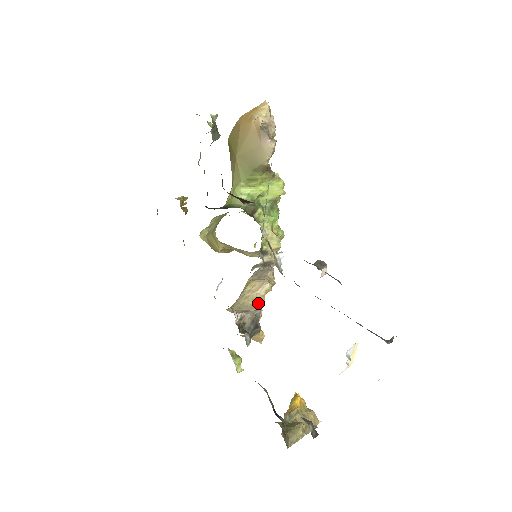
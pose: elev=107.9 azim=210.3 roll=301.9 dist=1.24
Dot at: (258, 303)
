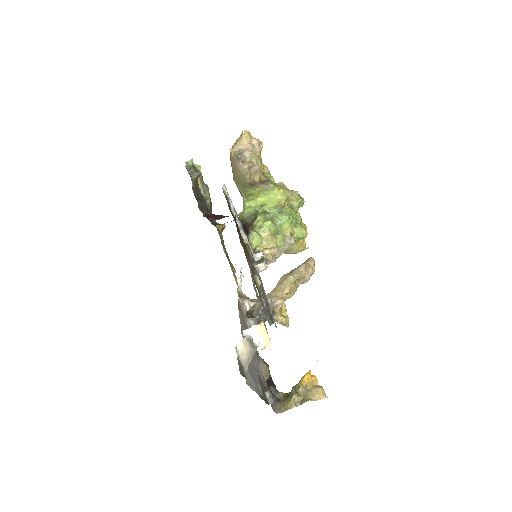
Dot at: (281, 293)
